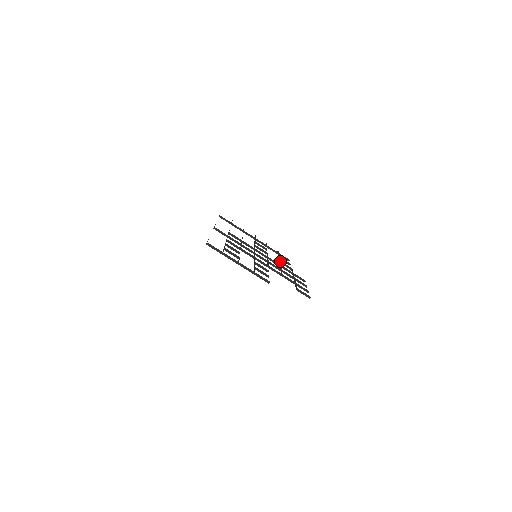
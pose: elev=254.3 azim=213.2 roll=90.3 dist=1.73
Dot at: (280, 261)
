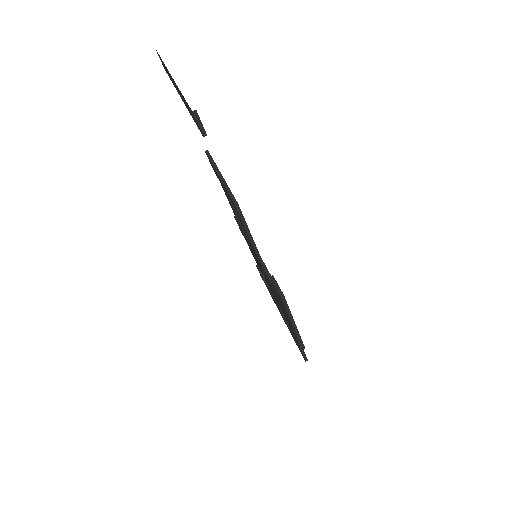
Dot at: occluded
